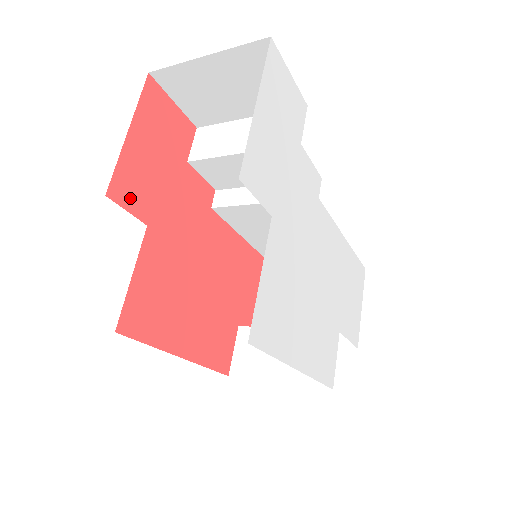
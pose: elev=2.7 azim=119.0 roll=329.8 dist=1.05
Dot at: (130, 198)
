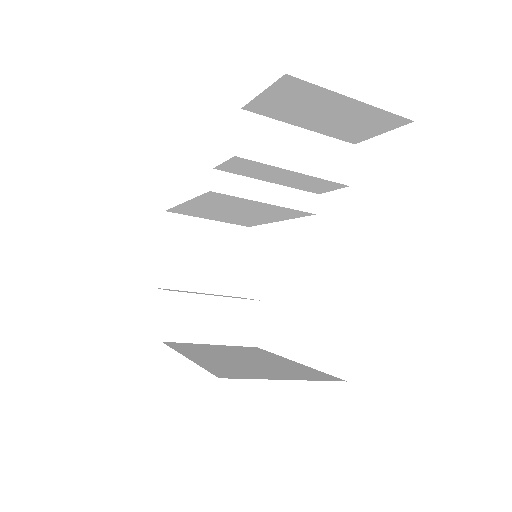
Dot at: occluded
